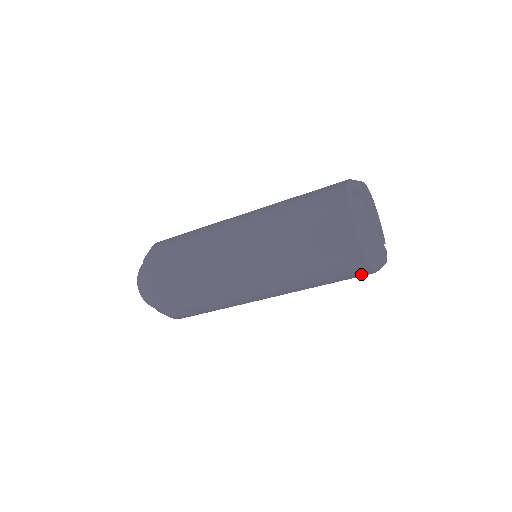
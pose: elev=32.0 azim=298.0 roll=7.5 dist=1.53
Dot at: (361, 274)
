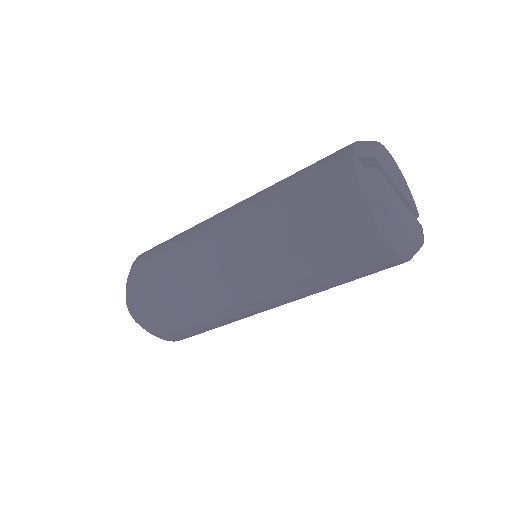
Dot at: (390, 266)
